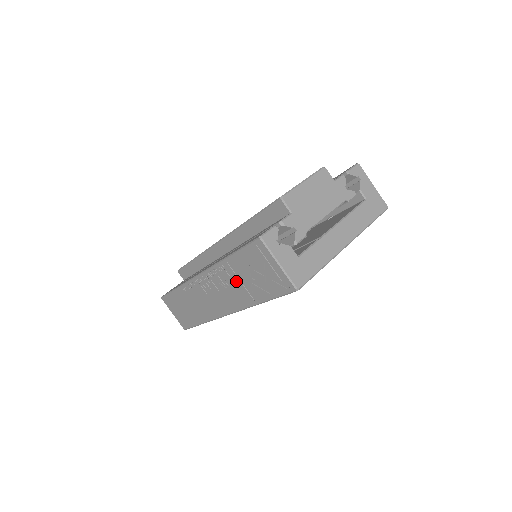
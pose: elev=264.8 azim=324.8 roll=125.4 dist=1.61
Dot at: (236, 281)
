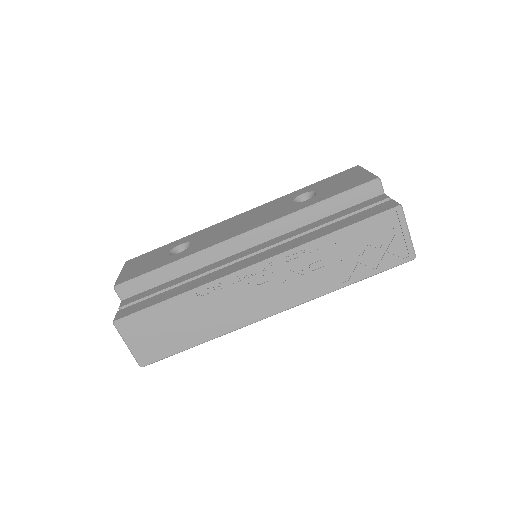
Dot at: (328, 262)
